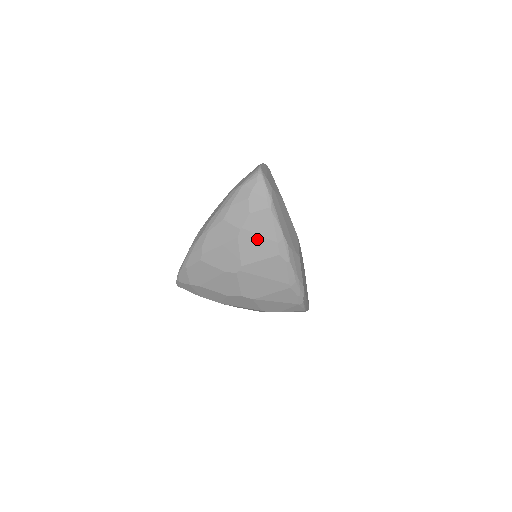
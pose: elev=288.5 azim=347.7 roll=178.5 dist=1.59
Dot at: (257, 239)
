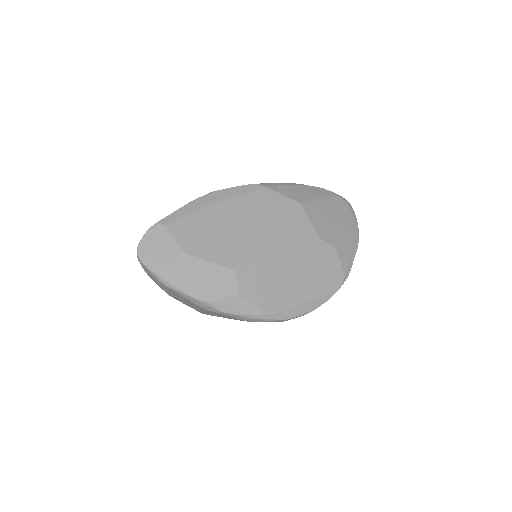
Dot at: (184, 301)
